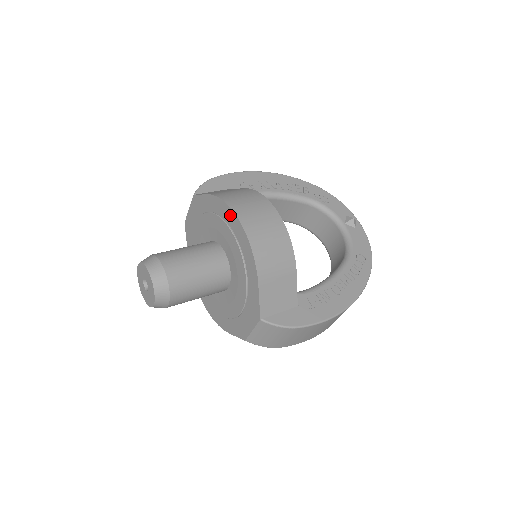
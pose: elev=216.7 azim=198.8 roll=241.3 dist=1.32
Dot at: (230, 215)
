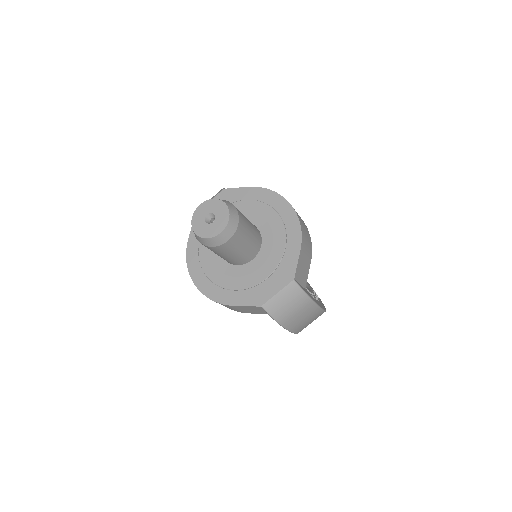
Dot at: (278, 200)
